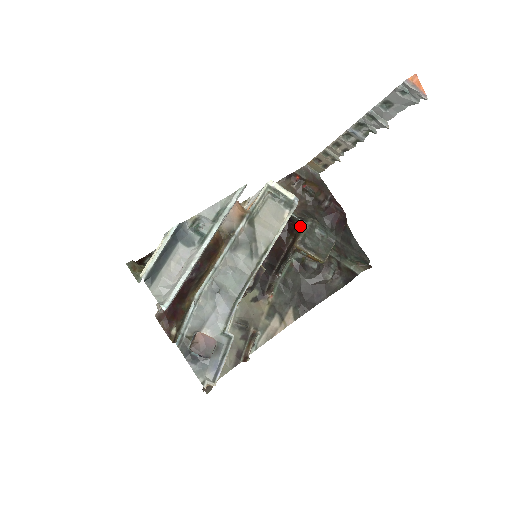
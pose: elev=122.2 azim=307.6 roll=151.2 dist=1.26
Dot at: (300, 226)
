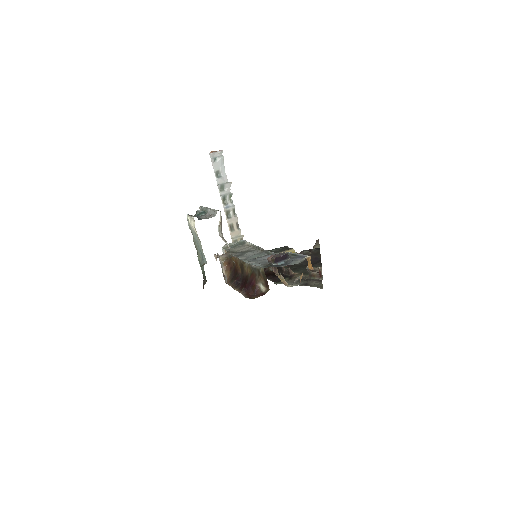
Dot at: occluded
